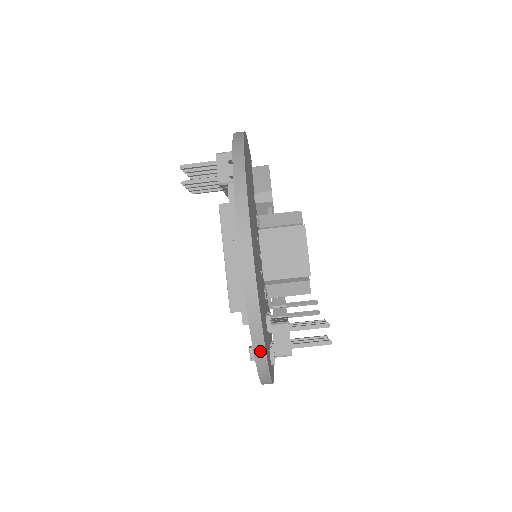
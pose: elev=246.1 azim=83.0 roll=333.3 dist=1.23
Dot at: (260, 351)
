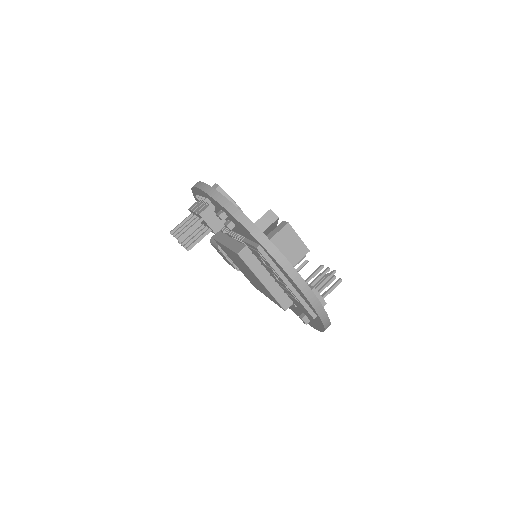
Dot at: (327, 323)
